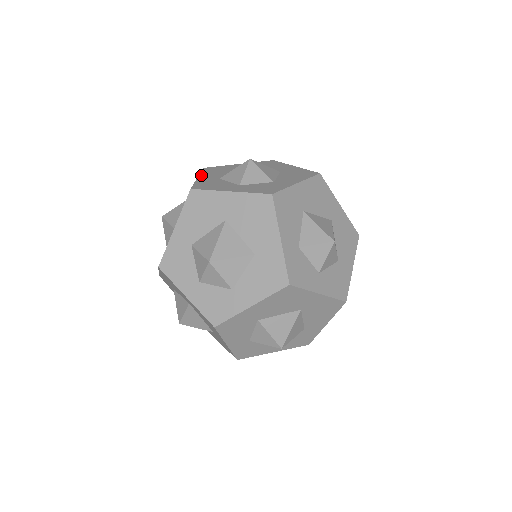
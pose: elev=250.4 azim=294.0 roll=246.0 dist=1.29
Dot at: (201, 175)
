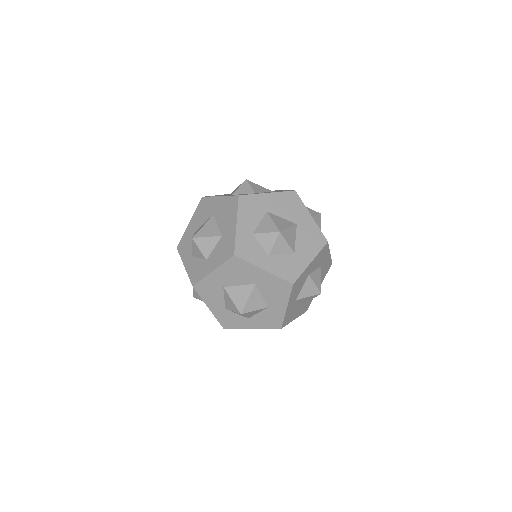
Dot at: occluded
